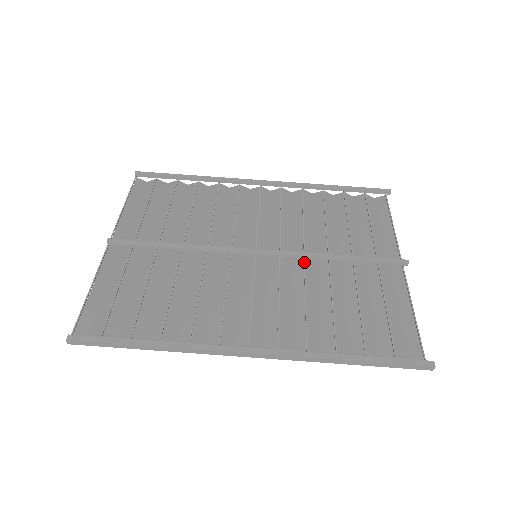
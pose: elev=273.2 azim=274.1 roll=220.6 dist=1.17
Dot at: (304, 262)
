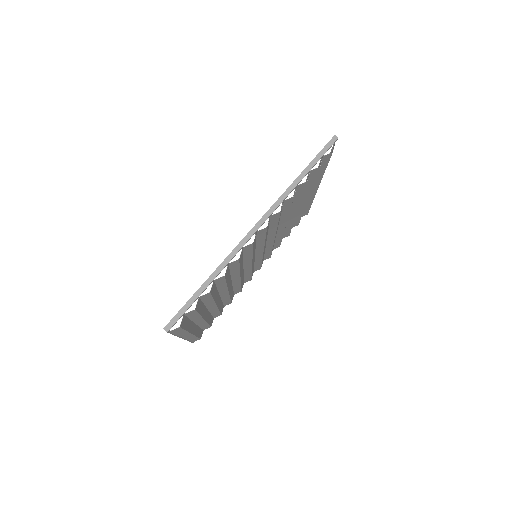
Dot at: occluded
